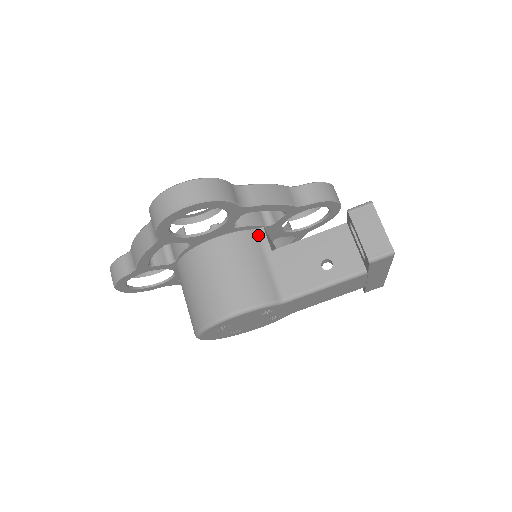
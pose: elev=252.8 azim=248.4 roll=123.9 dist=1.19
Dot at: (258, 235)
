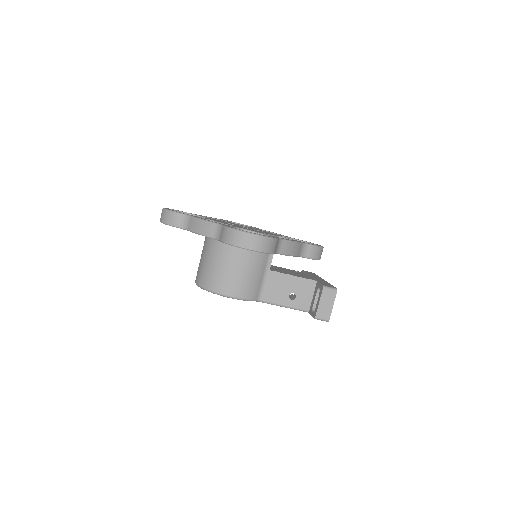
Dot at: (268, 257)
